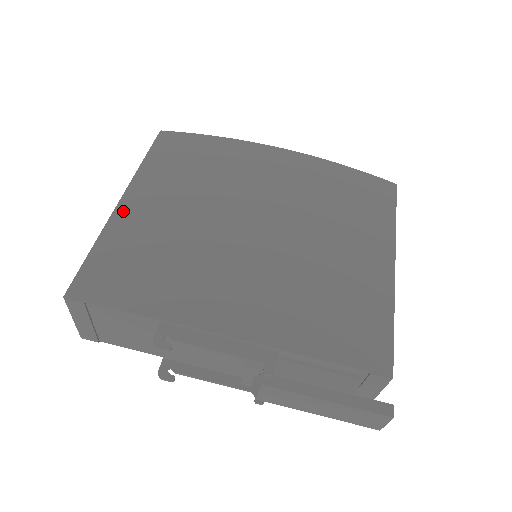
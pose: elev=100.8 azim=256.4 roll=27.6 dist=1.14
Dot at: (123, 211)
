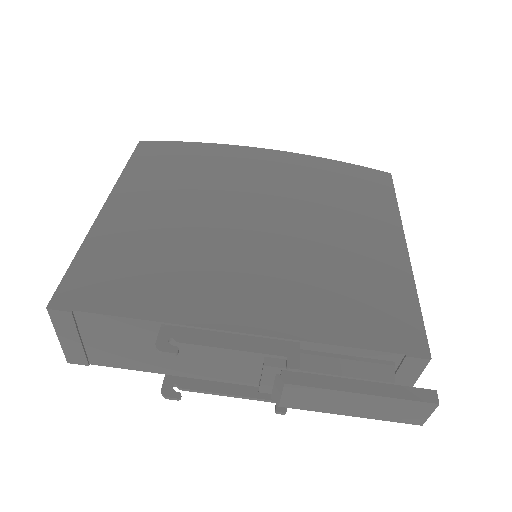
Dot at: (107, 217)
